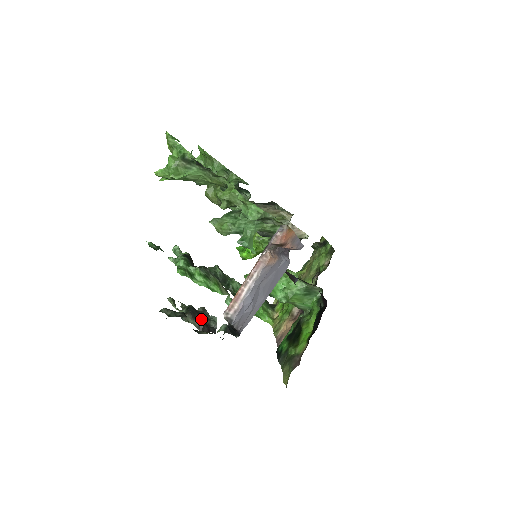
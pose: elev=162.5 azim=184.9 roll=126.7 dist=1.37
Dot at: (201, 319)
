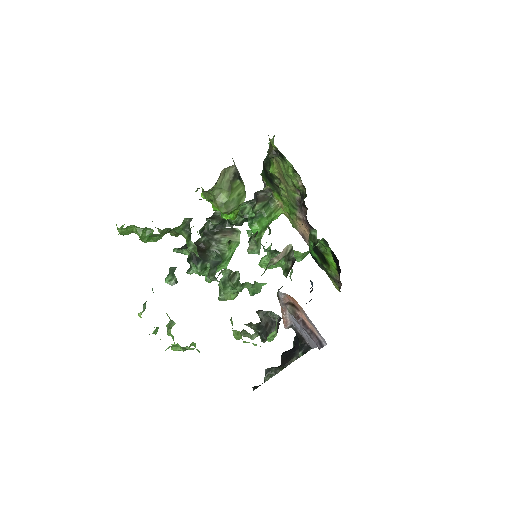
Dot at: (269, 326)
